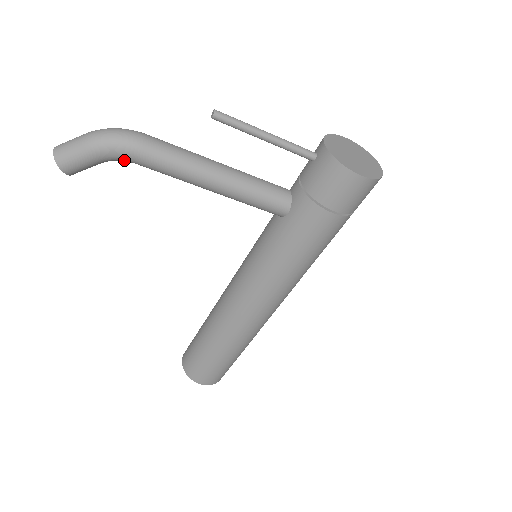
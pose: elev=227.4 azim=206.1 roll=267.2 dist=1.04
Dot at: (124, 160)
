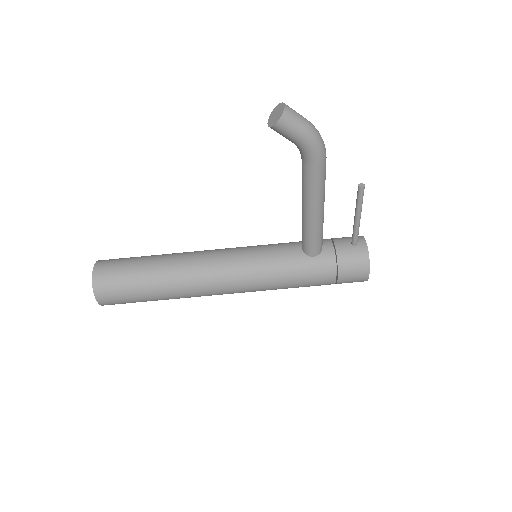
Dot at: (306, 157)
